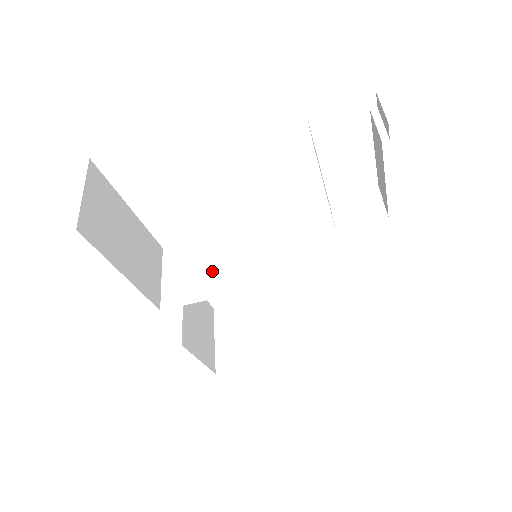
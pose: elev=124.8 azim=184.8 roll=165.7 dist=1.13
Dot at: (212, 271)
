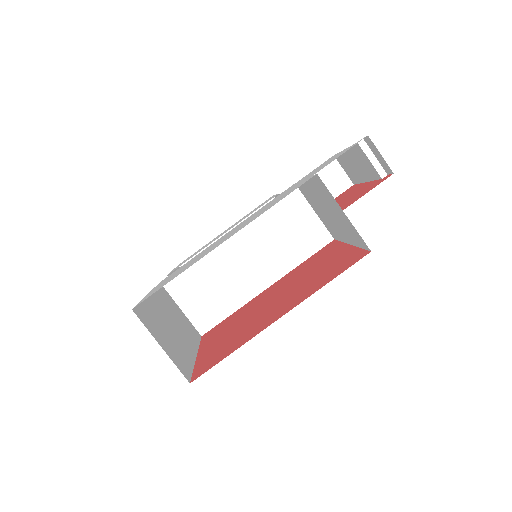
Dot at: (224, 284)
